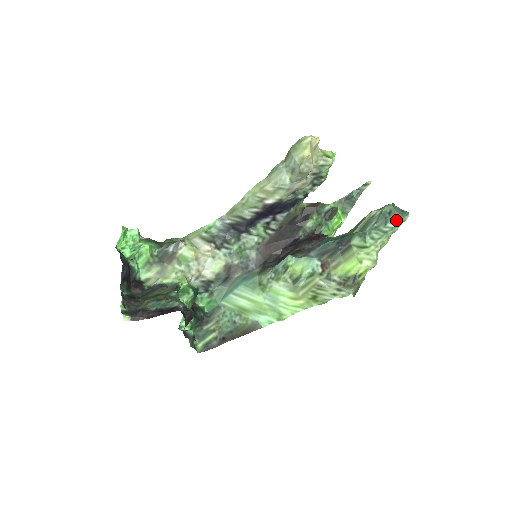
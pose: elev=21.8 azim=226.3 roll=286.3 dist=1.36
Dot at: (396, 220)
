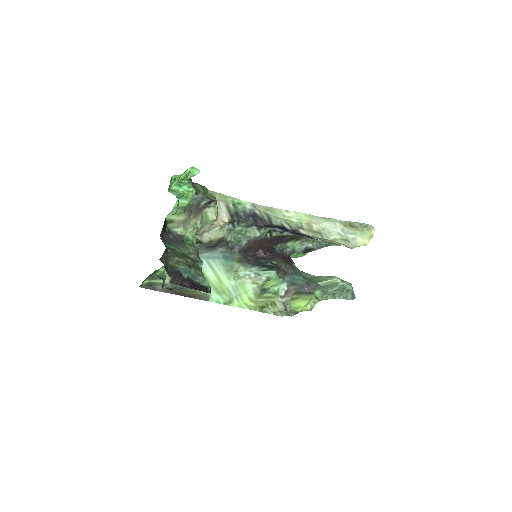
Dot at: (346, 297)
